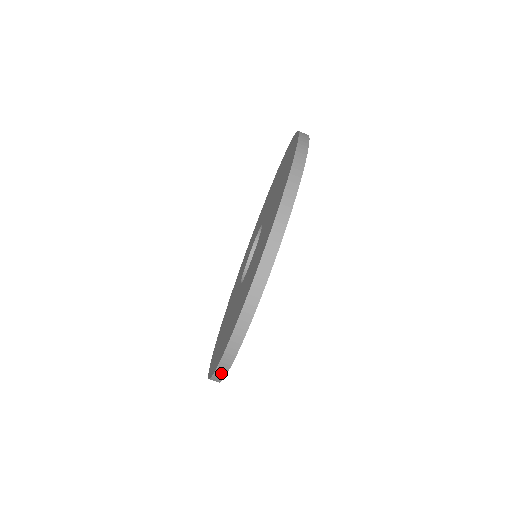
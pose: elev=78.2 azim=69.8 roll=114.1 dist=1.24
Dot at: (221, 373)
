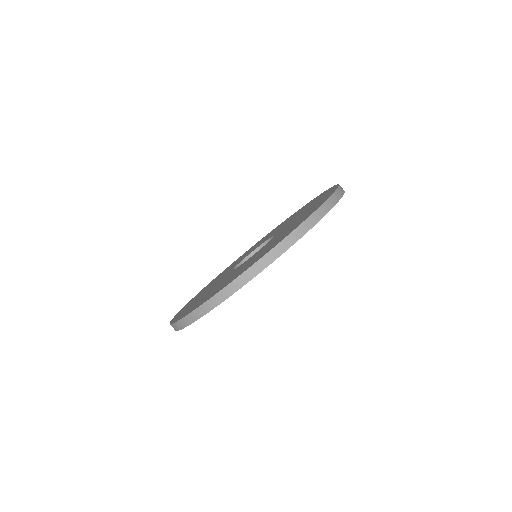
Dot at: (244, 279)
